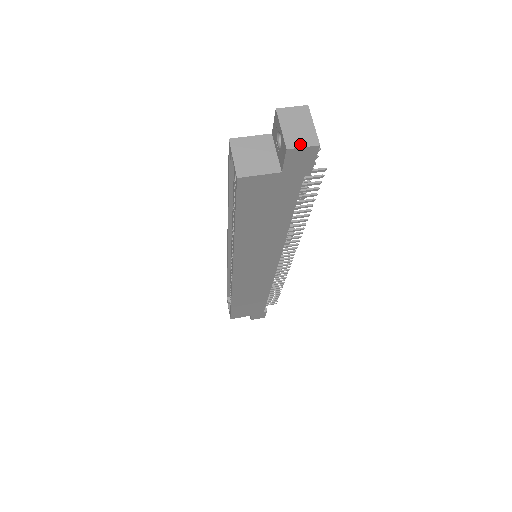
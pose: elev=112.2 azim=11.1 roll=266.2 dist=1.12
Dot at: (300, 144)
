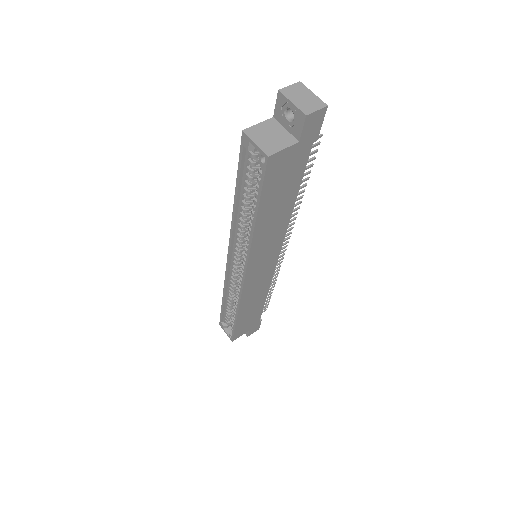
Dot at: (313, 109)
